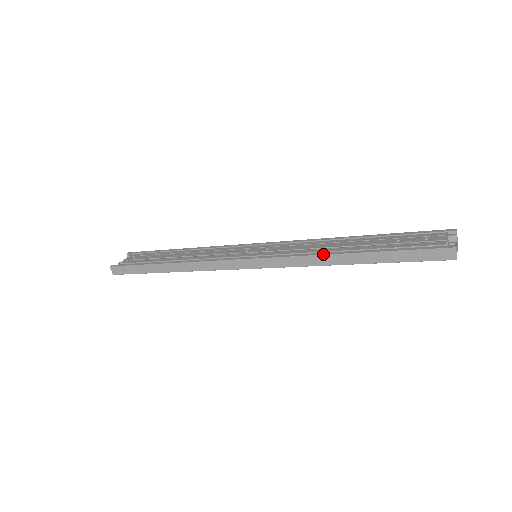
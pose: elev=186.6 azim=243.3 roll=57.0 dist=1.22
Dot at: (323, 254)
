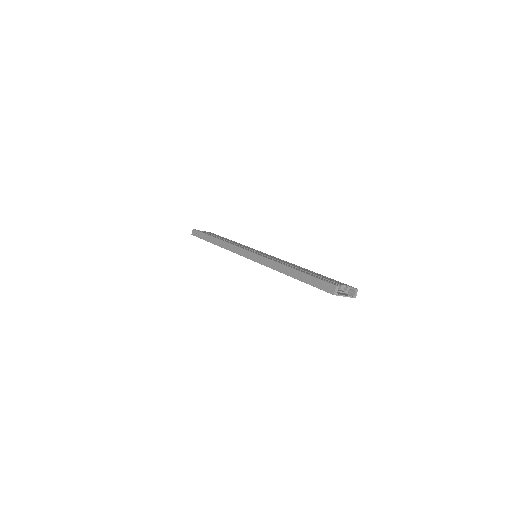
Dot at: (279, 262)
